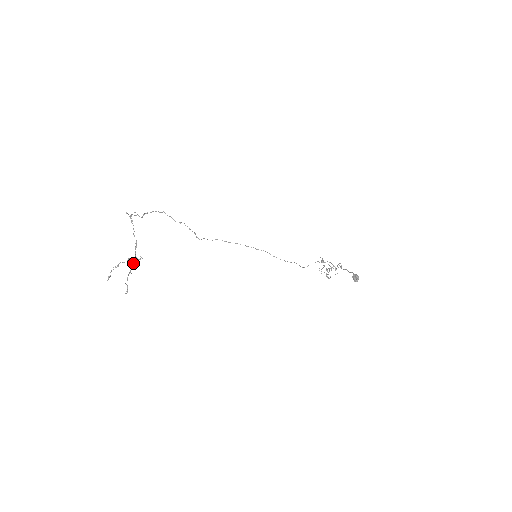
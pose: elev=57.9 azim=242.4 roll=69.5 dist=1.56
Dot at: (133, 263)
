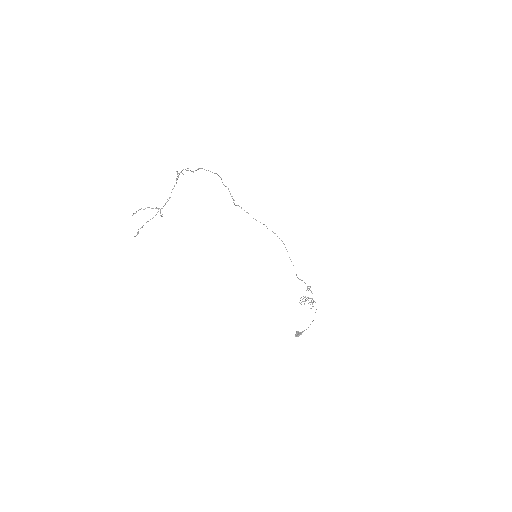
Dot at: occluded
